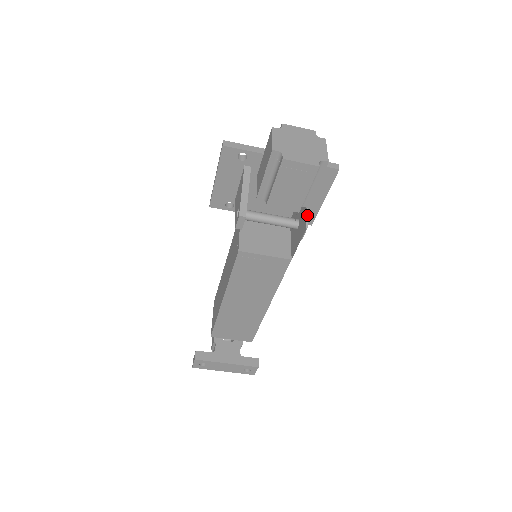
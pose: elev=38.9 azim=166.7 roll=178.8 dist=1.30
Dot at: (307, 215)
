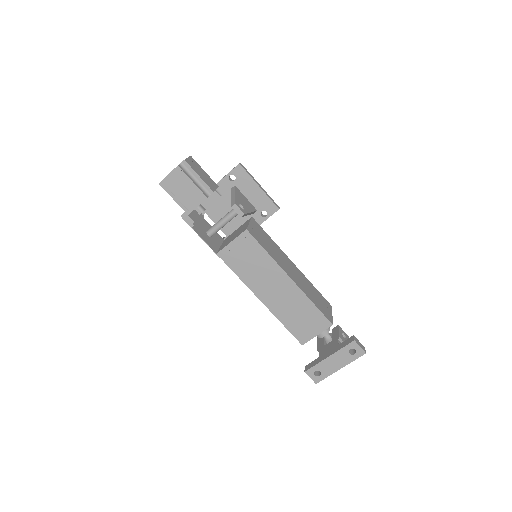
Dot at: (235, 199)
